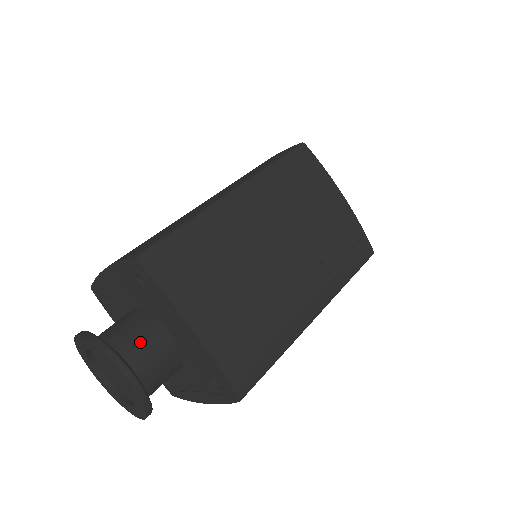
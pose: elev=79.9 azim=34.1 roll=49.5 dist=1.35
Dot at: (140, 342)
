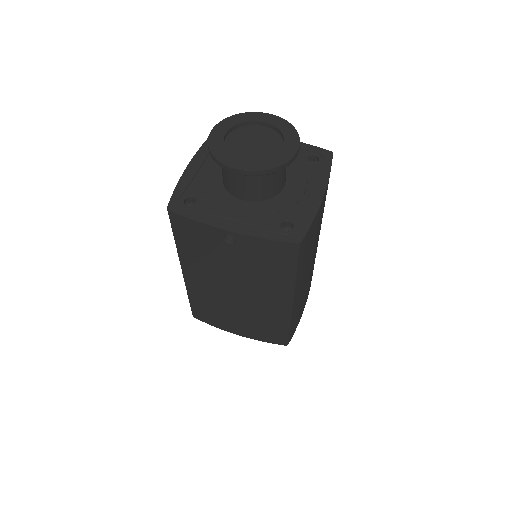
Dot at: occluded
